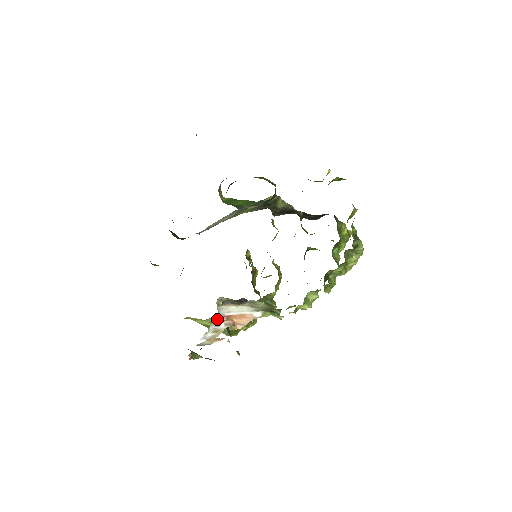
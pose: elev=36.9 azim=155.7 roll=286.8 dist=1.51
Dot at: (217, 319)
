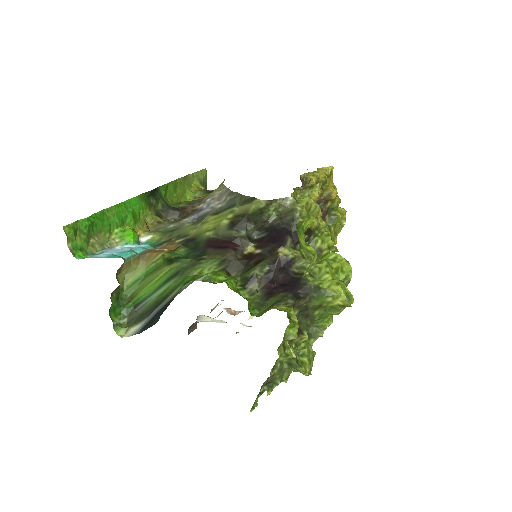
Dot at: occluded
